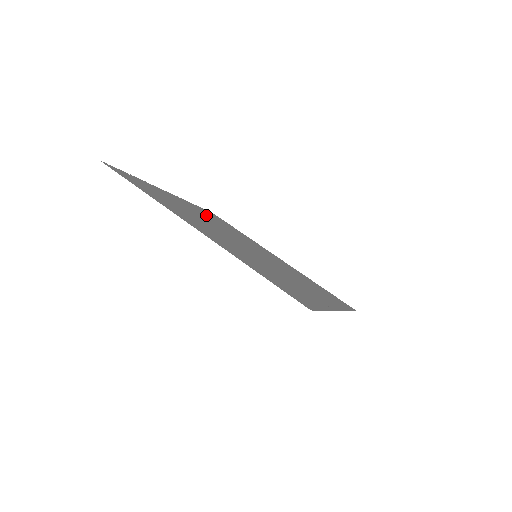
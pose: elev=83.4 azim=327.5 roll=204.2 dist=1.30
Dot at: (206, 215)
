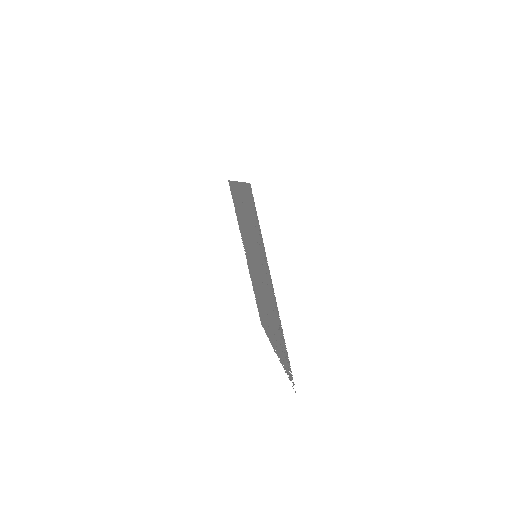
Dot at: occluded
